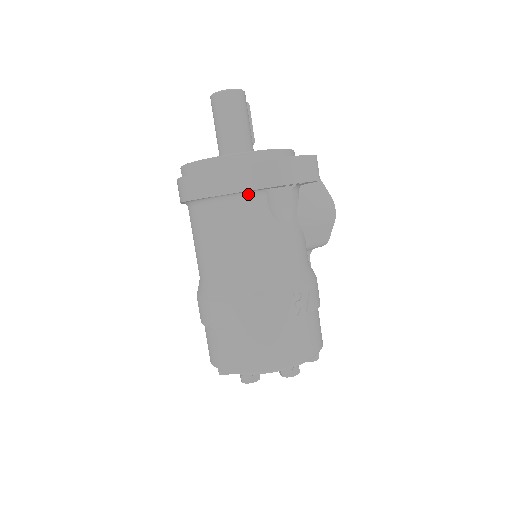
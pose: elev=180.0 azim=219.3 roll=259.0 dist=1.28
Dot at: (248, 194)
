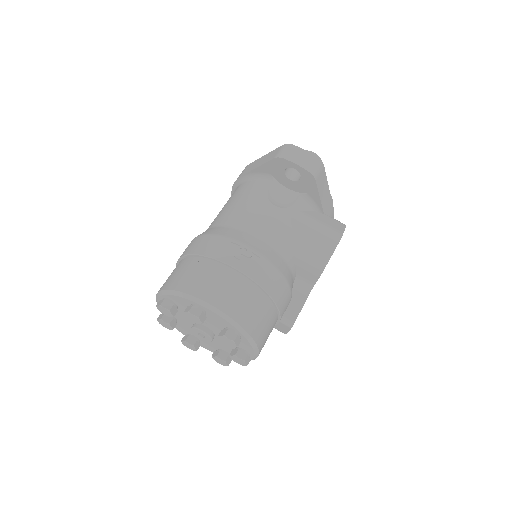
Dot at: (261, 177)
